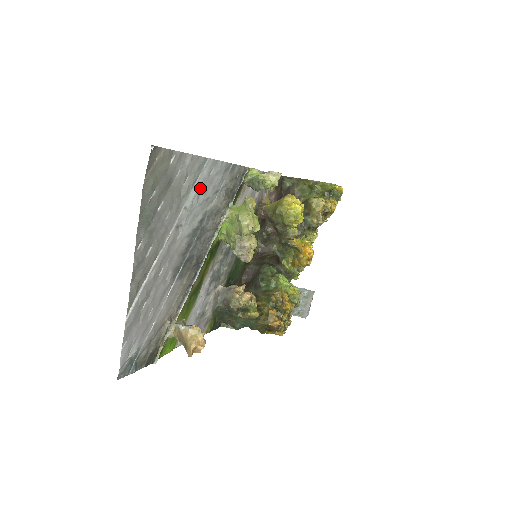
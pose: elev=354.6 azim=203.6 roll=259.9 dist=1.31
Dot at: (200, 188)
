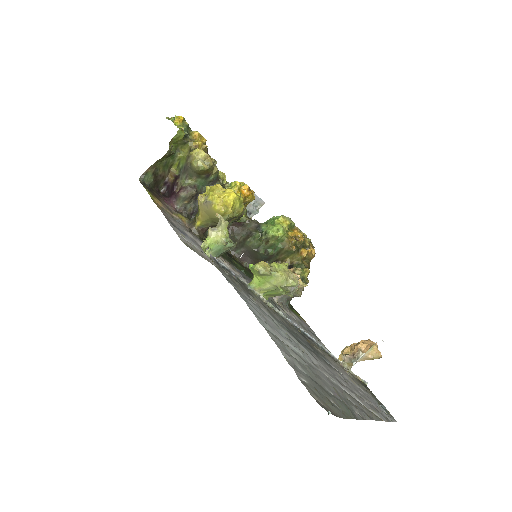
Dot at: (281, 336)
